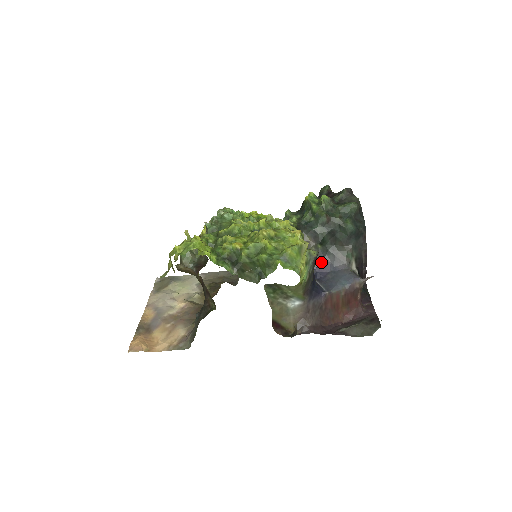
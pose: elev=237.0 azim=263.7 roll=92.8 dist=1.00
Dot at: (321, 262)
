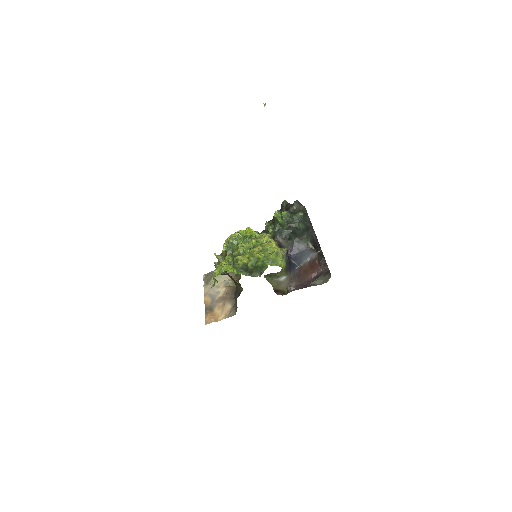
Dot at: (292, 249)
